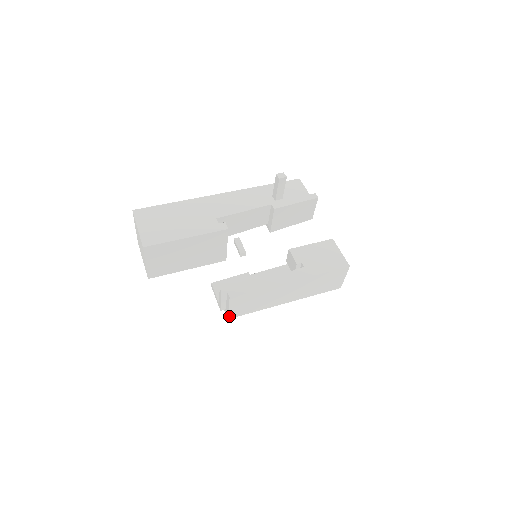
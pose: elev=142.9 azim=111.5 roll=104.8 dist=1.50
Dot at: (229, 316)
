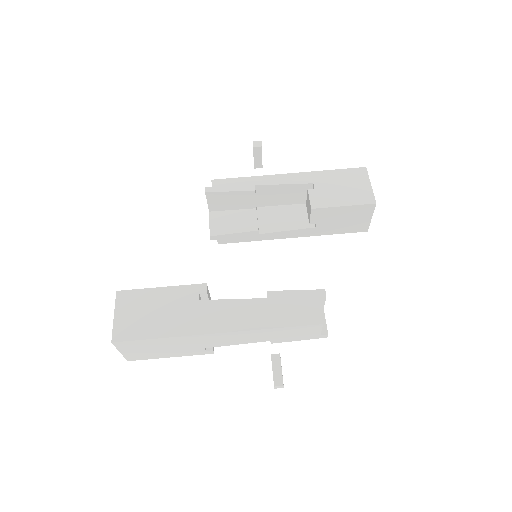
Dot at: occluded
